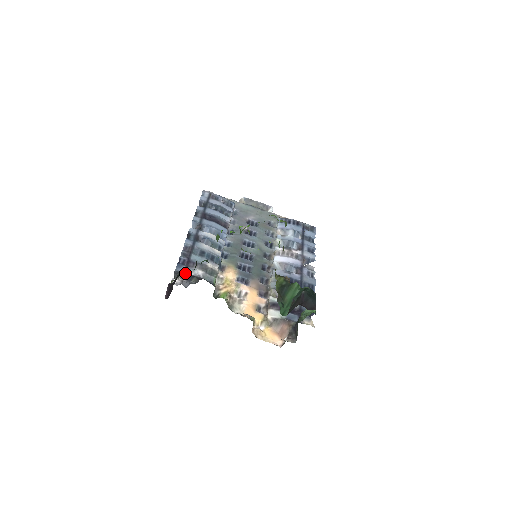
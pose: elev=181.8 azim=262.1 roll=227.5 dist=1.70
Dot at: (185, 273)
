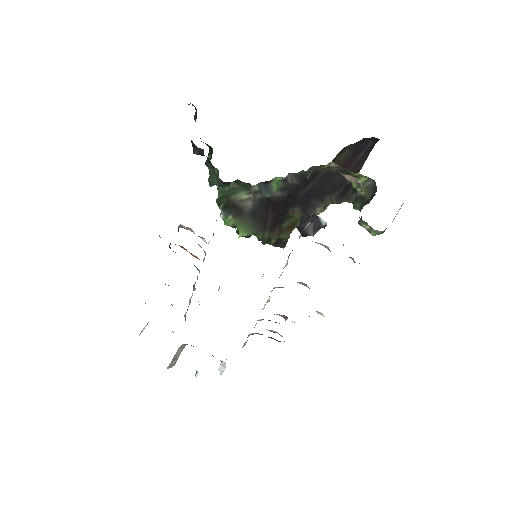
Dot at: occluded
